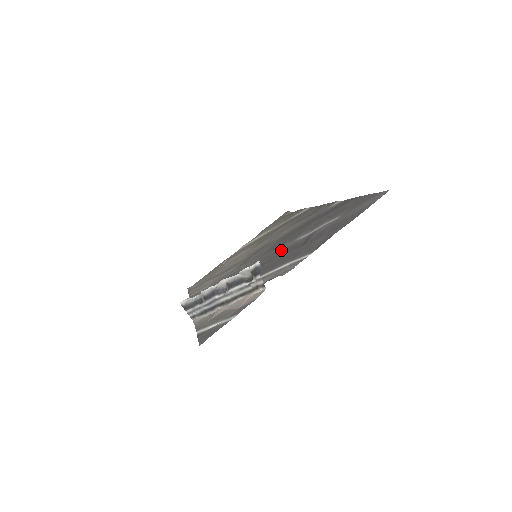
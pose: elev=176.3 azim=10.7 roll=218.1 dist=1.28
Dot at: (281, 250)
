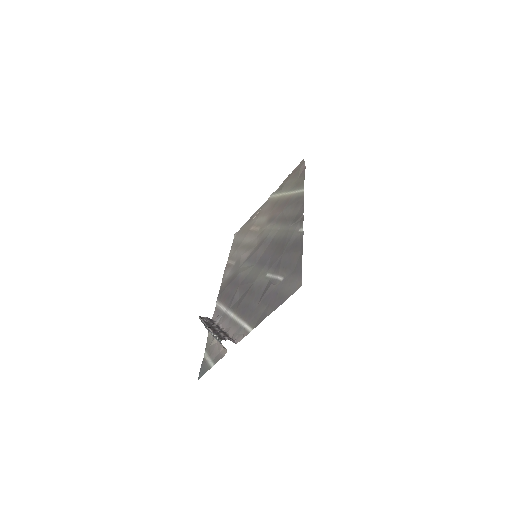
Dot at: (256, 283)
